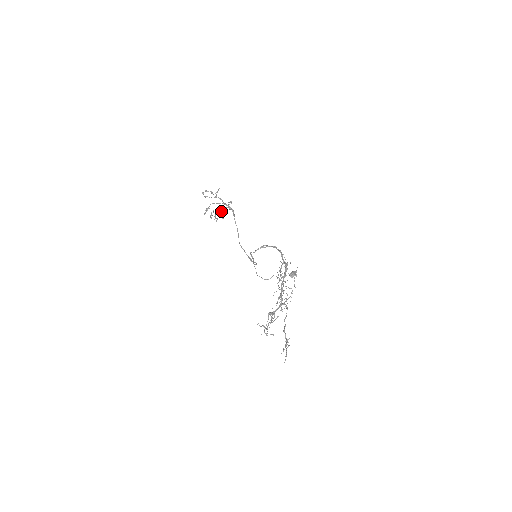
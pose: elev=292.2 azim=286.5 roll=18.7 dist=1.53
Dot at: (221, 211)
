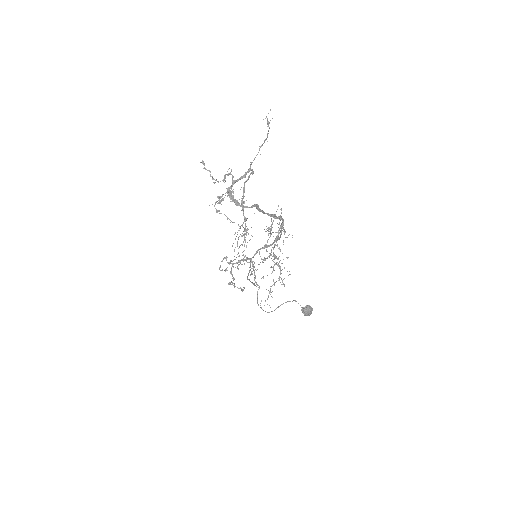
Dot at: occluded
